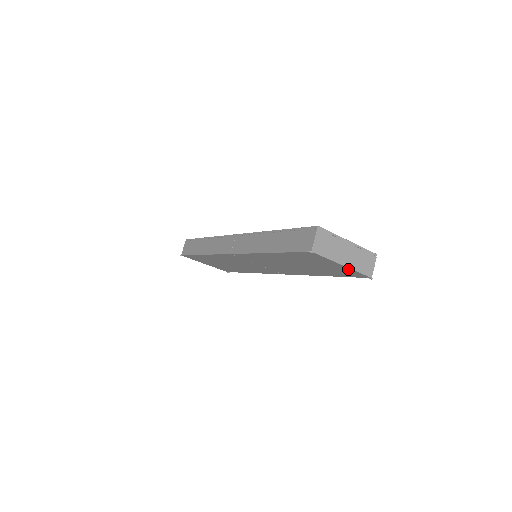
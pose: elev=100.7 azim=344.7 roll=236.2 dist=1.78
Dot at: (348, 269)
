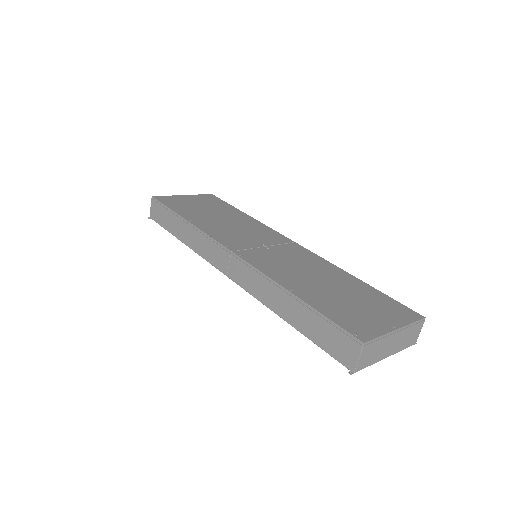
Dot at: occluded
